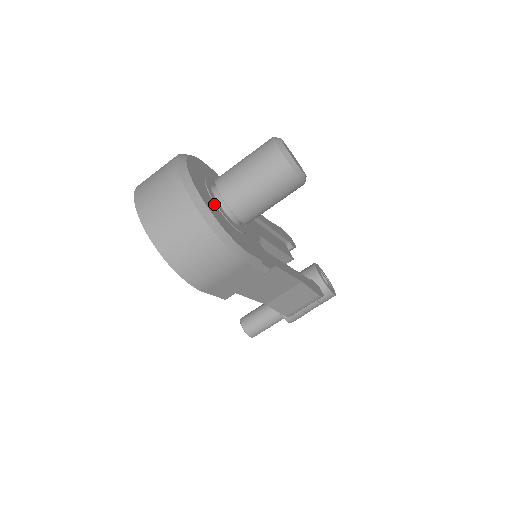
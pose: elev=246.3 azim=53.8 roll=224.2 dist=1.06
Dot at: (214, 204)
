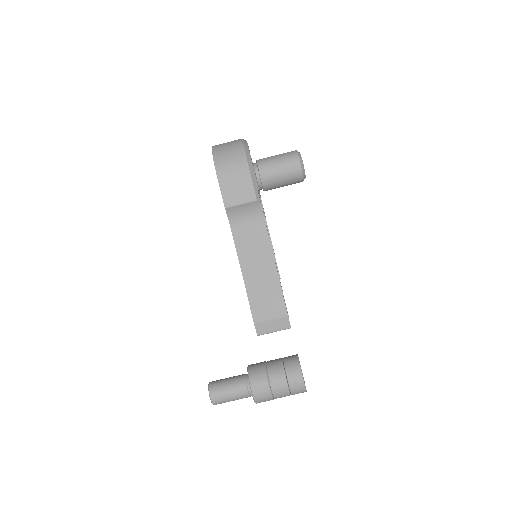
Dot at: occluded
